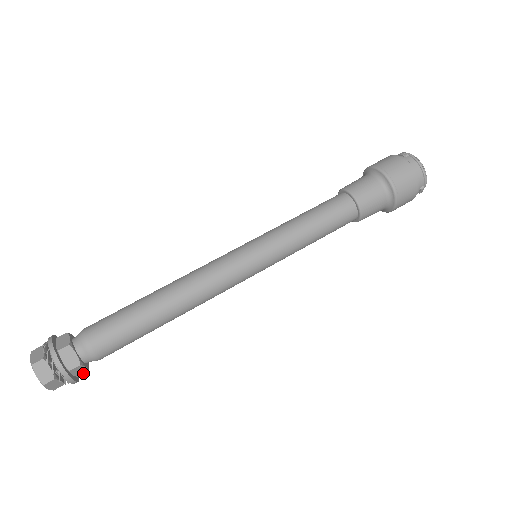
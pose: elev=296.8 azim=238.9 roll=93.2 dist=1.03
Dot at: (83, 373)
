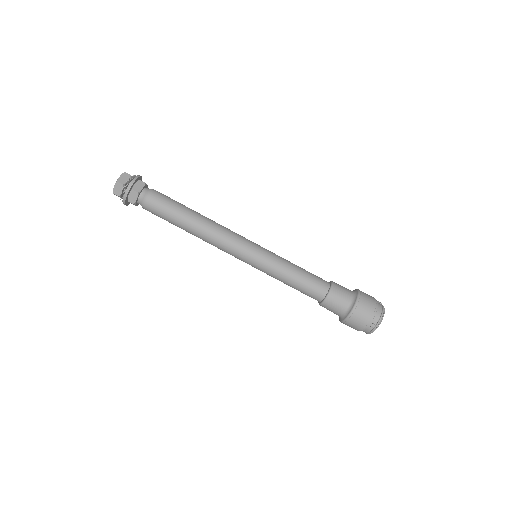
Dot at: occluded
